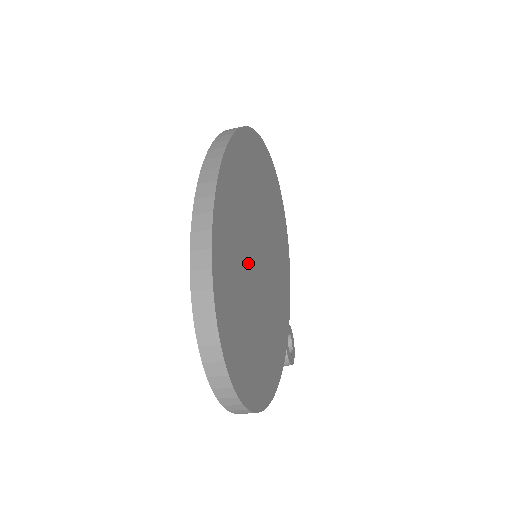
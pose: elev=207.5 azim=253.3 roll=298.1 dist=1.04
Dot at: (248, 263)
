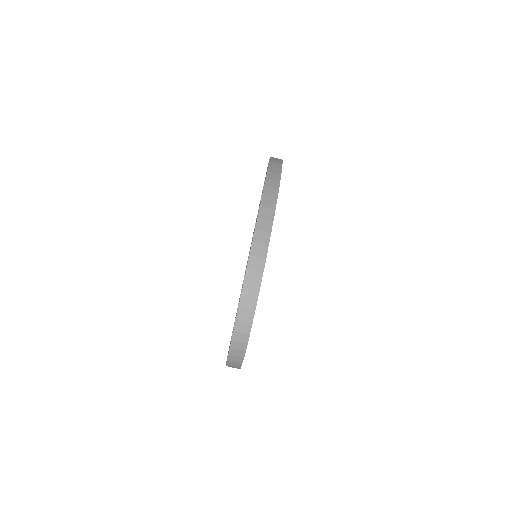
Dot at: occluded
